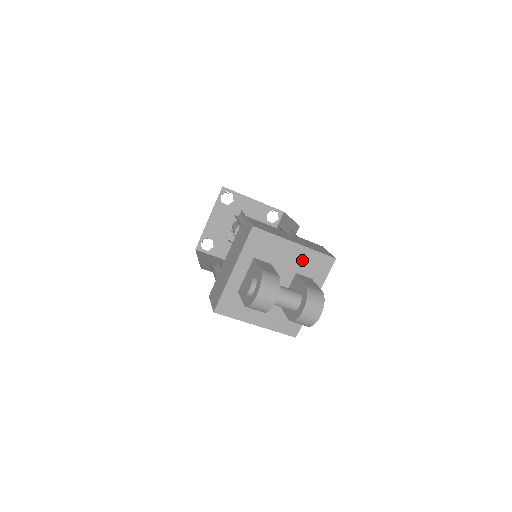
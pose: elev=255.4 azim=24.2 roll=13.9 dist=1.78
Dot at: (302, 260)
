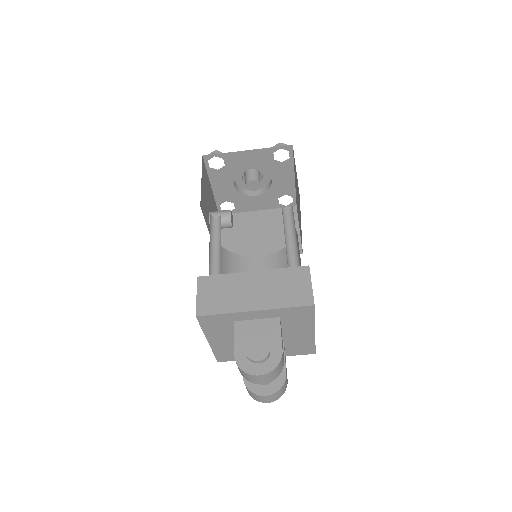
Dot at: (300, 340)
